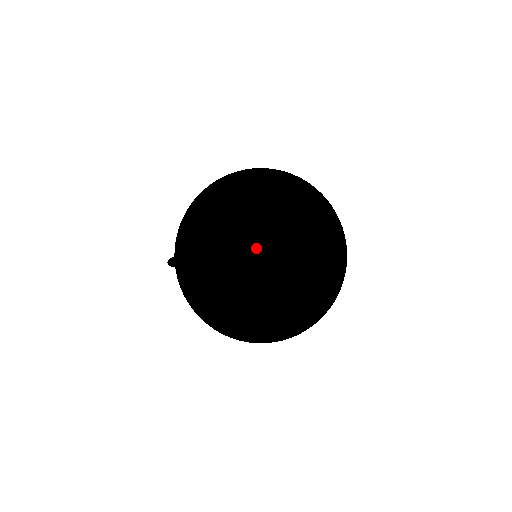
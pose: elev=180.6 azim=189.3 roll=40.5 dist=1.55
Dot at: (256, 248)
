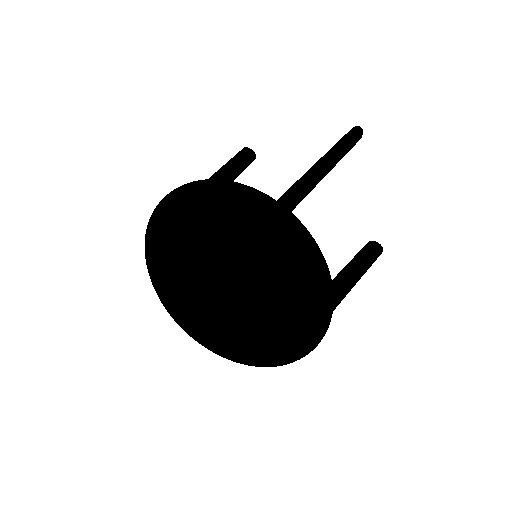
Dot at: (223, 273)
